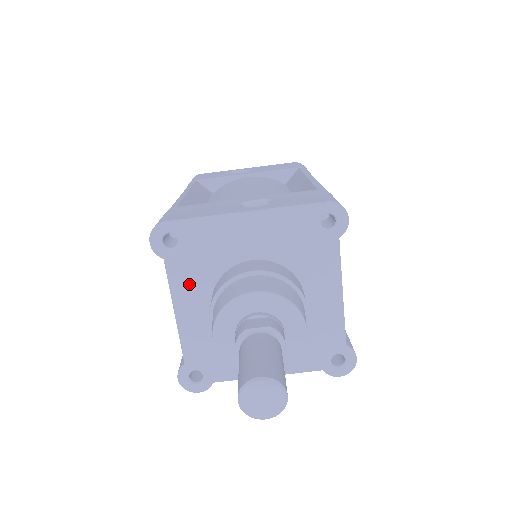
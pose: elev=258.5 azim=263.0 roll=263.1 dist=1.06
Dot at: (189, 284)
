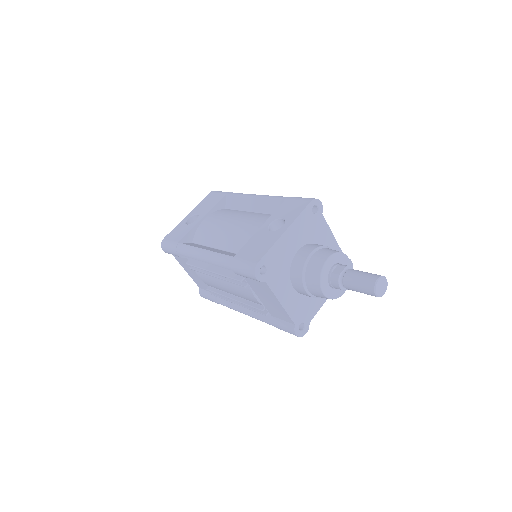
Dot at: (280, 284)
